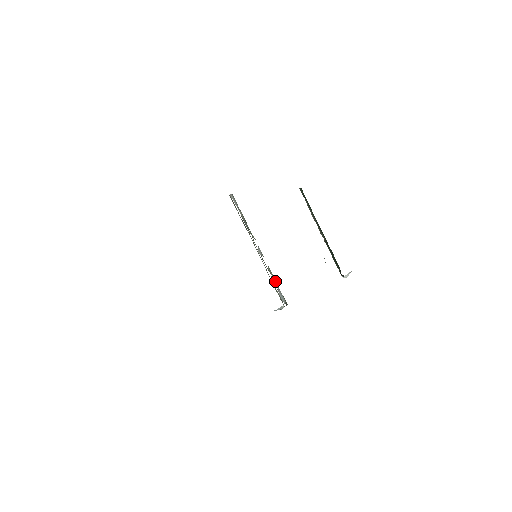
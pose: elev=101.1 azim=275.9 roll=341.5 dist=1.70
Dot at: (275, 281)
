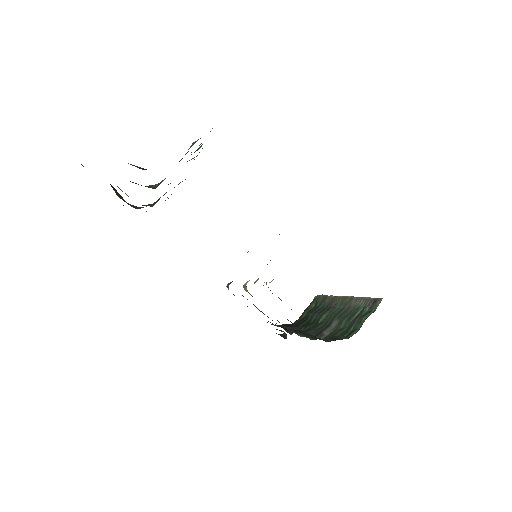
Dot at: occluded
